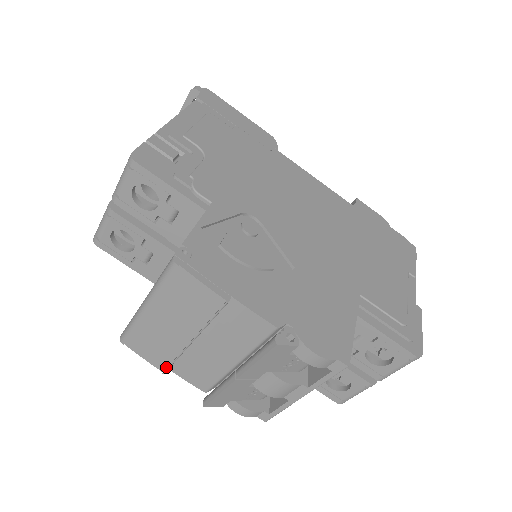
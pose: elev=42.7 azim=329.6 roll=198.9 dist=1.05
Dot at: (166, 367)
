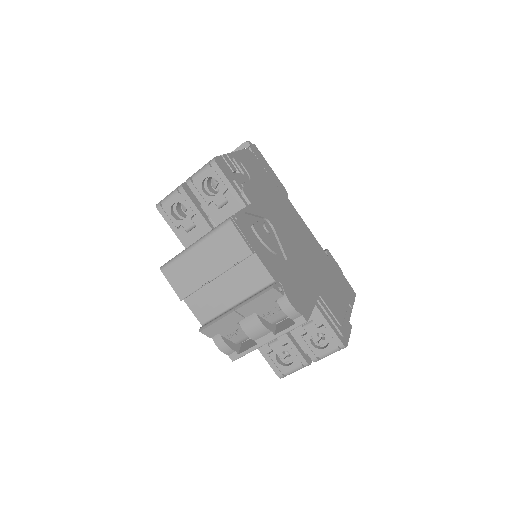
Dot at: (185, 296)
